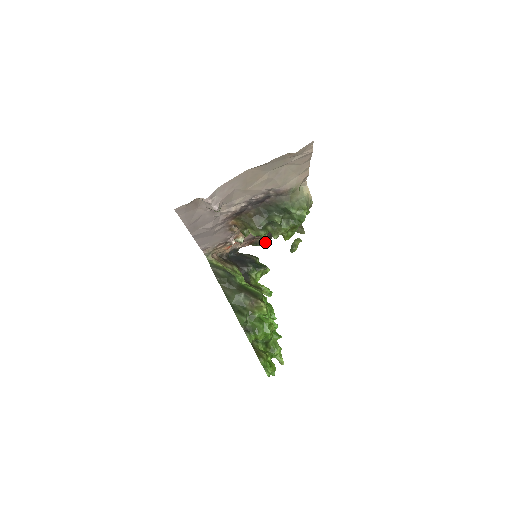
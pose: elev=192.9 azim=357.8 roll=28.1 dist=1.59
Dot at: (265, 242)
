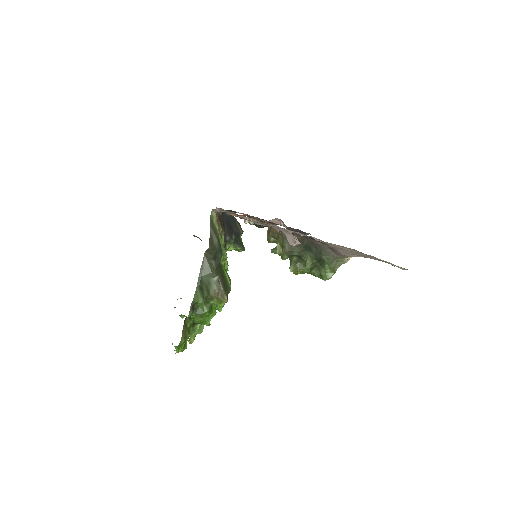
Dot at: (261, 226)
